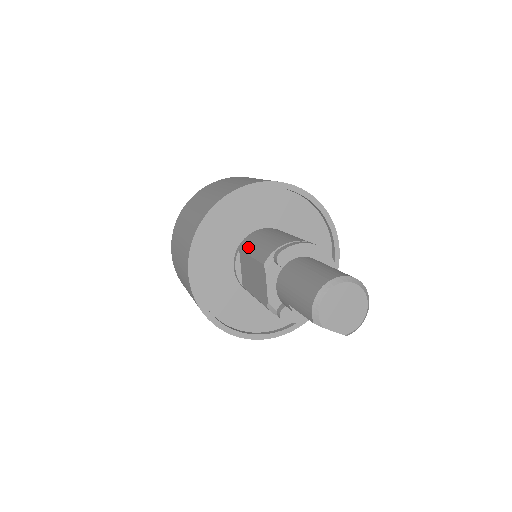
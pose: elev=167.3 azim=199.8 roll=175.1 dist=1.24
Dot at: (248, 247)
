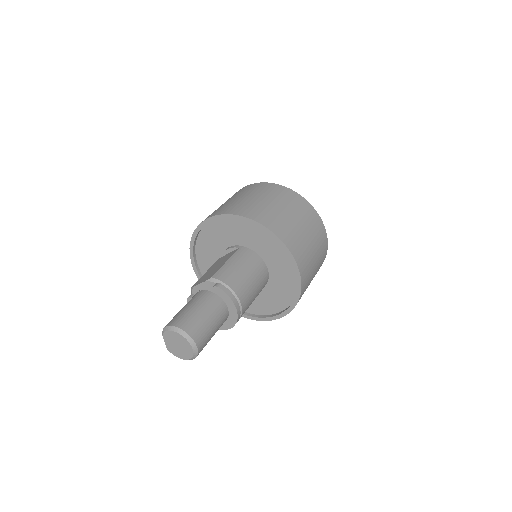
Dot at: (237, 256)
